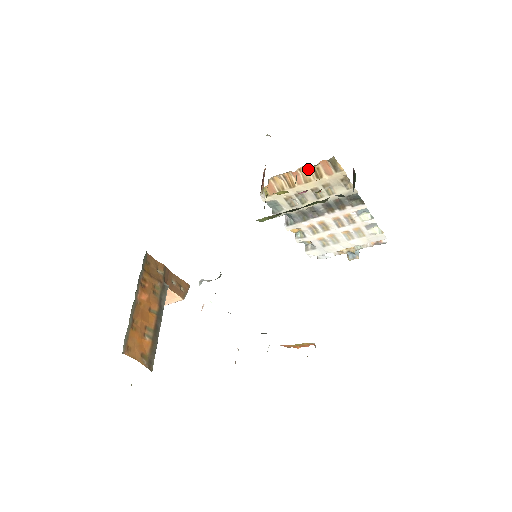
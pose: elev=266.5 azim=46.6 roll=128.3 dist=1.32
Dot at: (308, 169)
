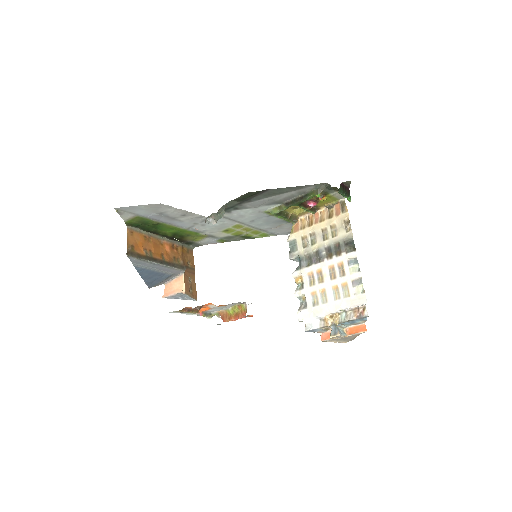
Dot at: (326, 212)
